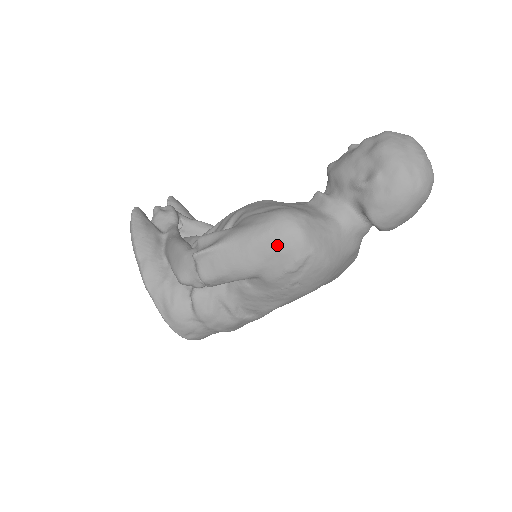
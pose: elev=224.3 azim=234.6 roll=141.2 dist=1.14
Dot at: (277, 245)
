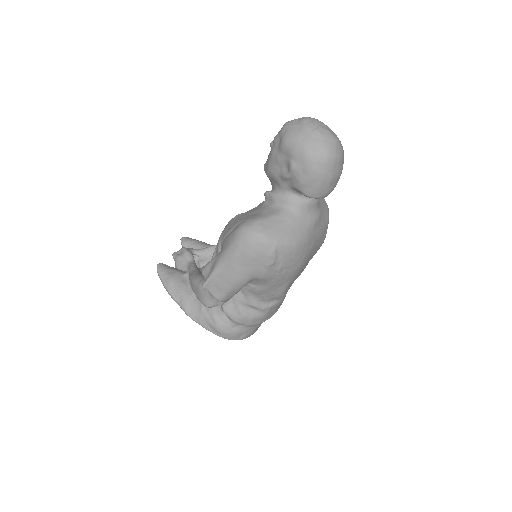
Dot at: (249, 253)
